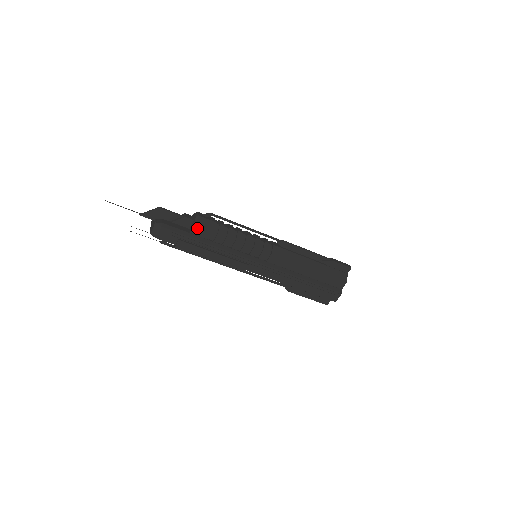
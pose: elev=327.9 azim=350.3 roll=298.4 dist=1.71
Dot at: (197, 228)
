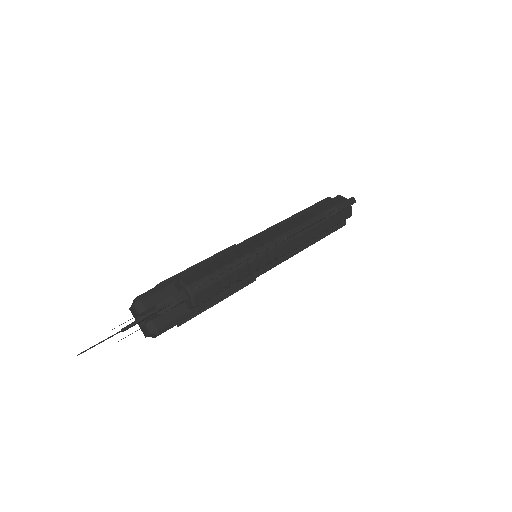
Dot at: occluded
